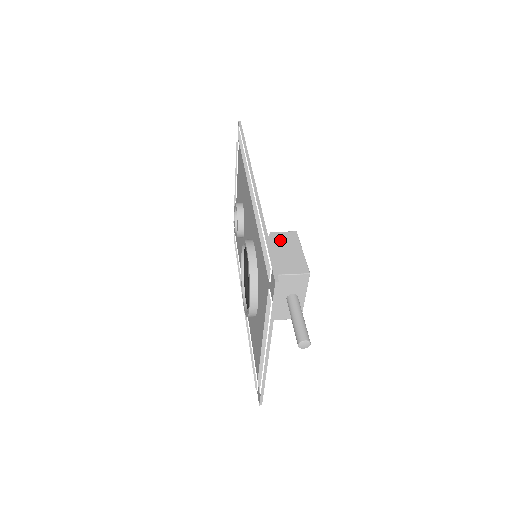
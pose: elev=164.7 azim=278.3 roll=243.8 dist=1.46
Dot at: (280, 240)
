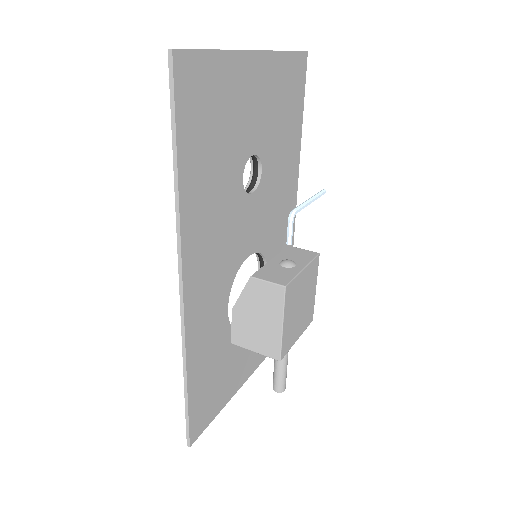
Dot at: (259, 297)
